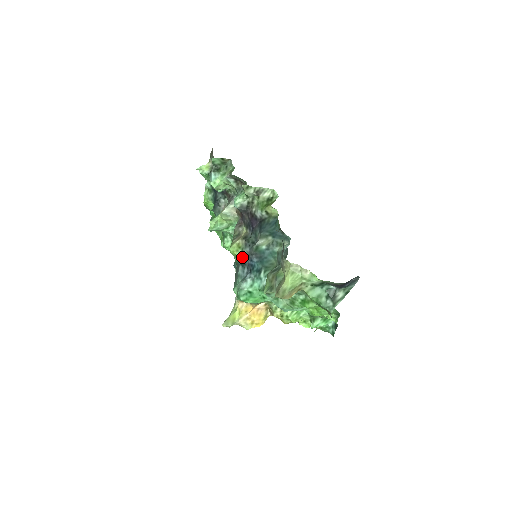
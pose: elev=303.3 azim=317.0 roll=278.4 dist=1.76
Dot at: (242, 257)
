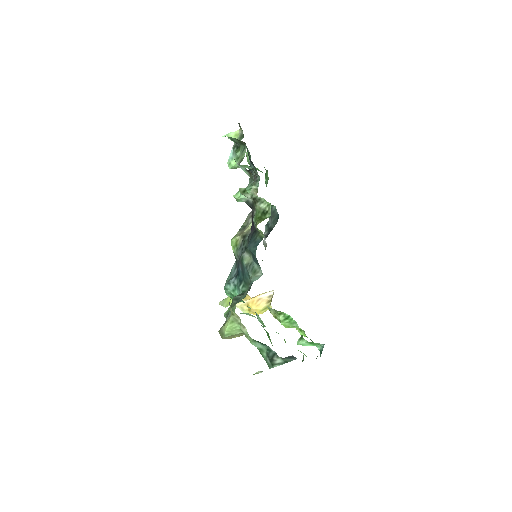
Dot at: (236, 256)
